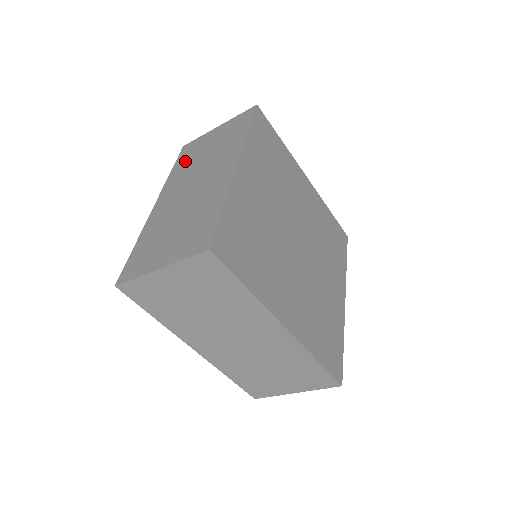
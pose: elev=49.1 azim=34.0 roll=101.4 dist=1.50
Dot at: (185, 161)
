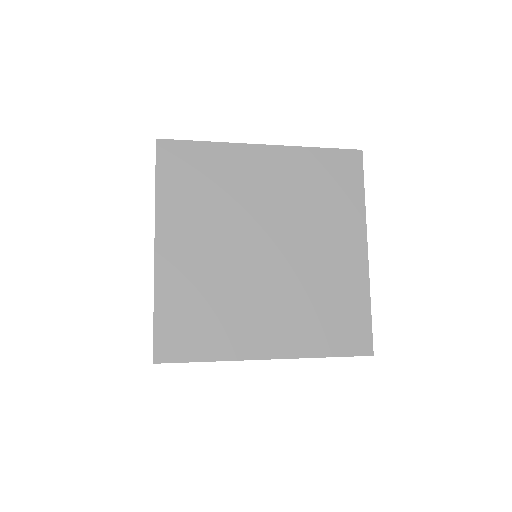
Dot at: occluded
